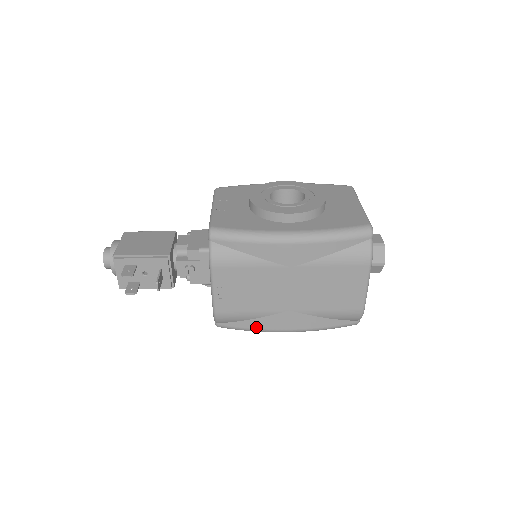
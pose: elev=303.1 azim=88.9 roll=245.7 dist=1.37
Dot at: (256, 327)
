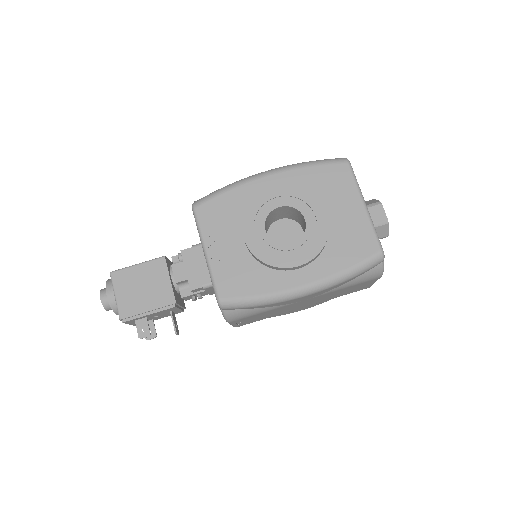
Dot at: occluded
